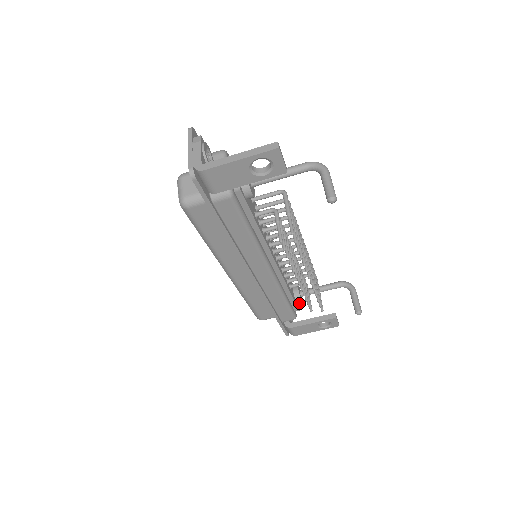
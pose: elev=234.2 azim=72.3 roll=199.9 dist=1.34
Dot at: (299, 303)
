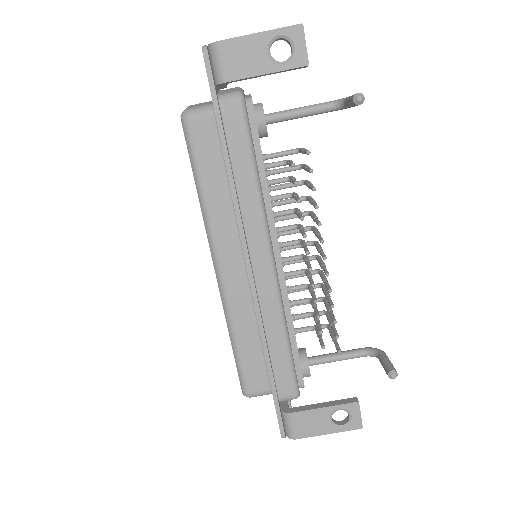
Dot at: (305, 369)
